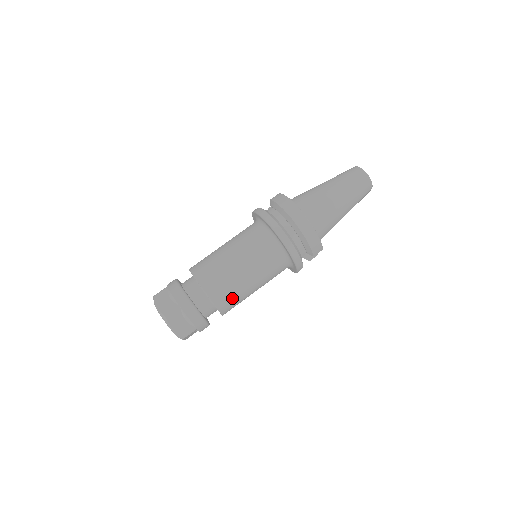
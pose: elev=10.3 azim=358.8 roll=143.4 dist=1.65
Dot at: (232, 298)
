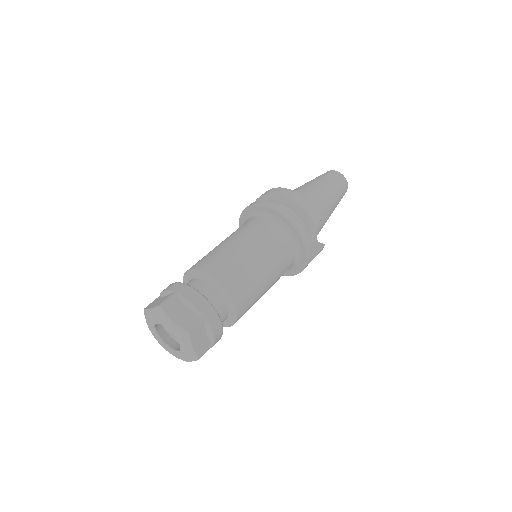
Dot at: (238, 277)
